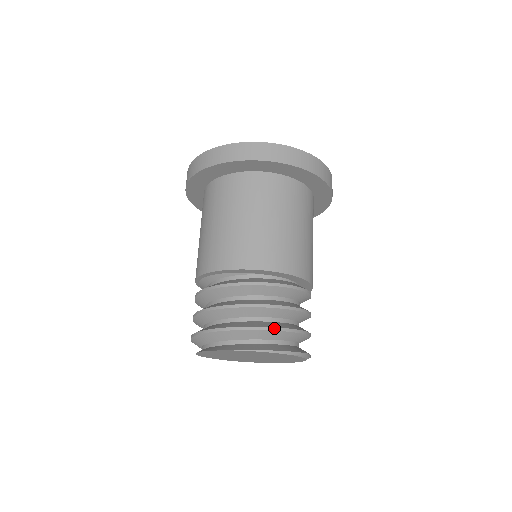
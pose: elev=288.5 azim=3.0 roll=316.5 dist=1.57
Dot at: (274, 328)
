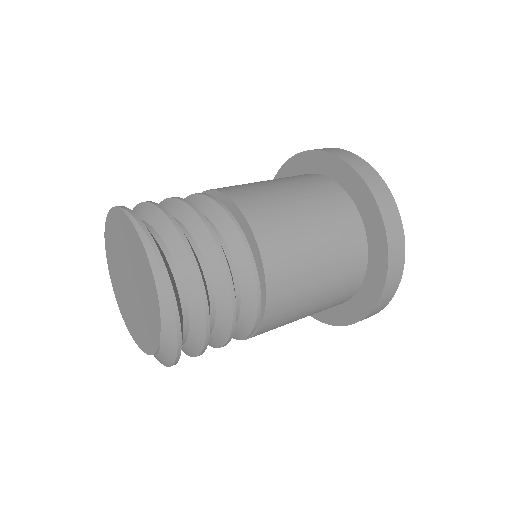
Dot at: occluded
